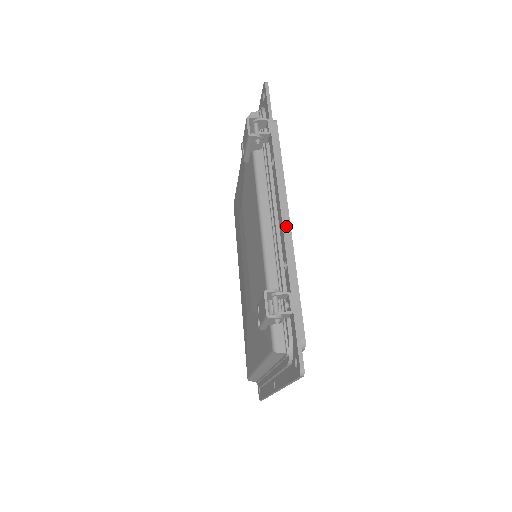
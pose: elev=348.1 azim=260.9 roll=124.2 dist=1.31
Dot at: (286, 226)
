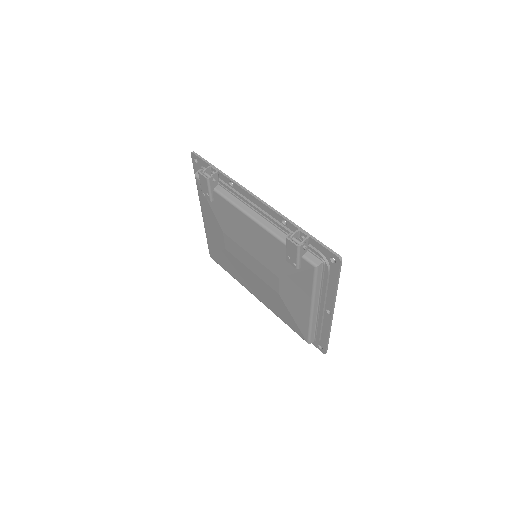
Dot at: occluded
